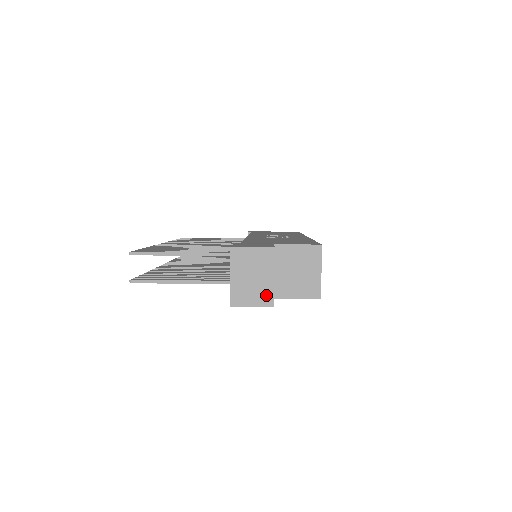
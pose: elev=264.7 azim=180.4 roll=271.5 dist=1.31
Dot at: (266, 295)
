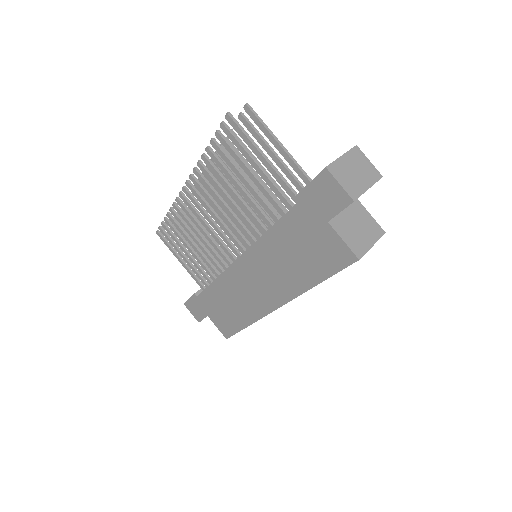
Dot at: (355, 190)
